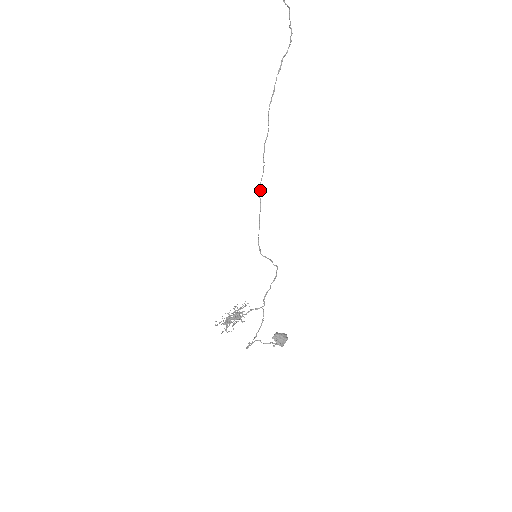
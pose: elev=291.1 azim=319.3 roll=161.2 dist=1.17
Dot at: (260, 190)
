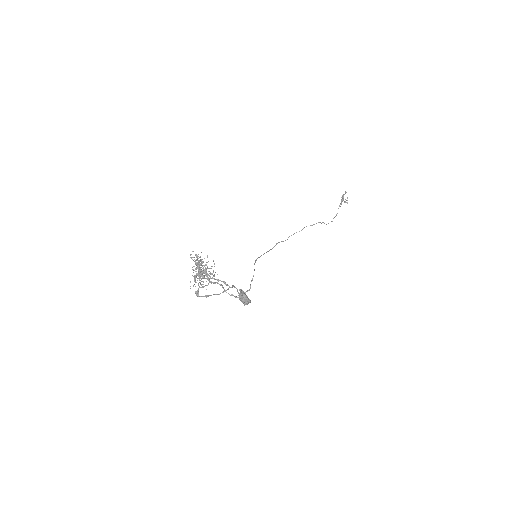
Dot at: occluded
